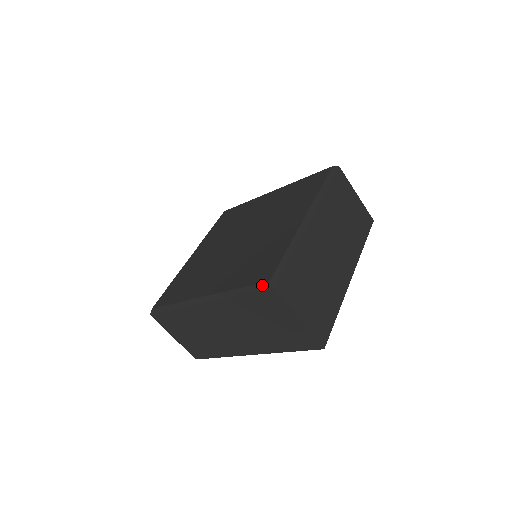
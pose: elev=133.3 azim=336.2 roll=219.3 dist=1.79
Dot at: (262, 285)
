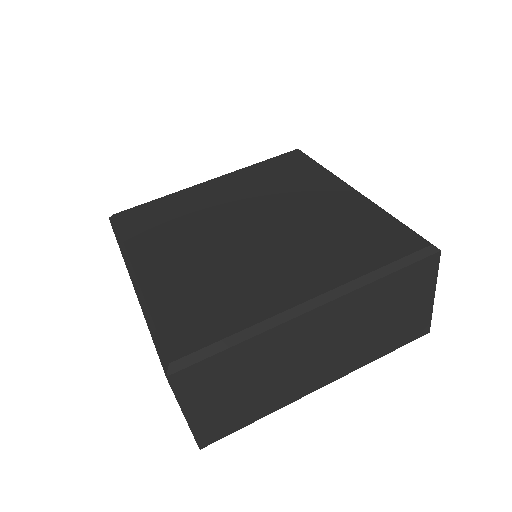
Dot at: (163, 355)
